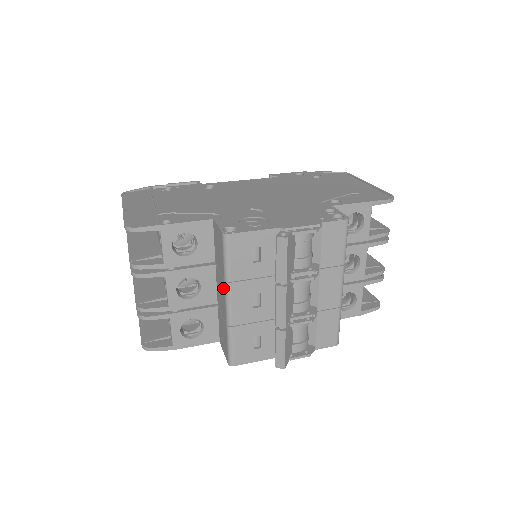
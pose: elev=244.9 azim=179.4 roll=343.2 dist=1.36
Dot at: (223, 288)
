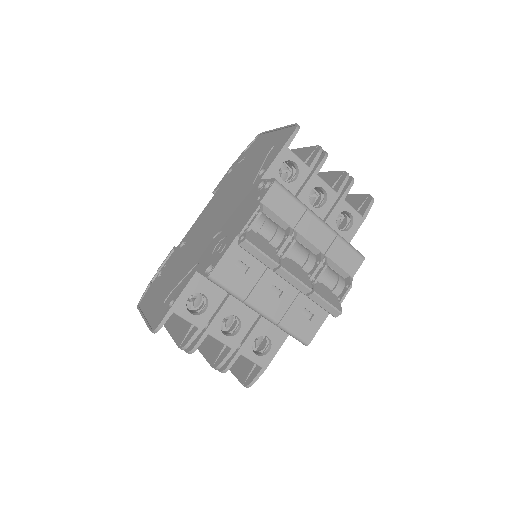
Dot at: occluded
